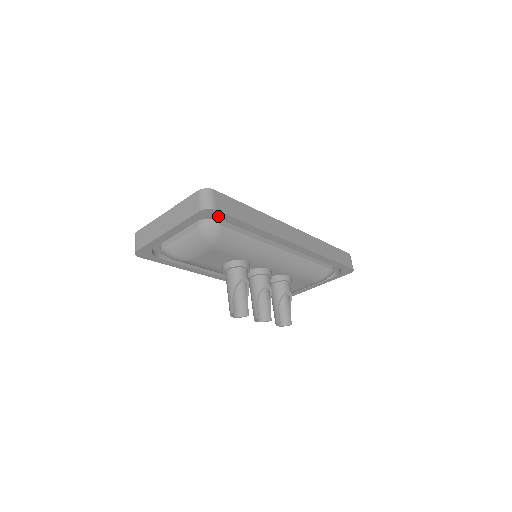
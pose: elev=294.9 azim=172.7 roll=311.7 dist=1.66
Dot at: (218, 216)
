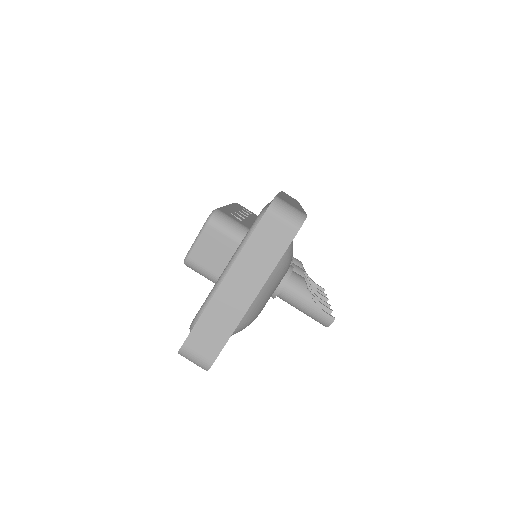
Dot at: occluded
